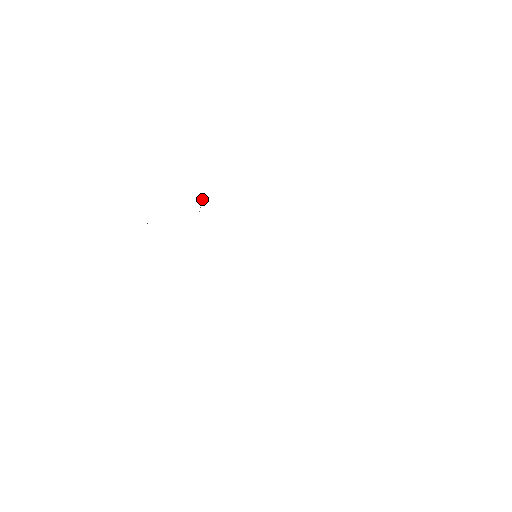
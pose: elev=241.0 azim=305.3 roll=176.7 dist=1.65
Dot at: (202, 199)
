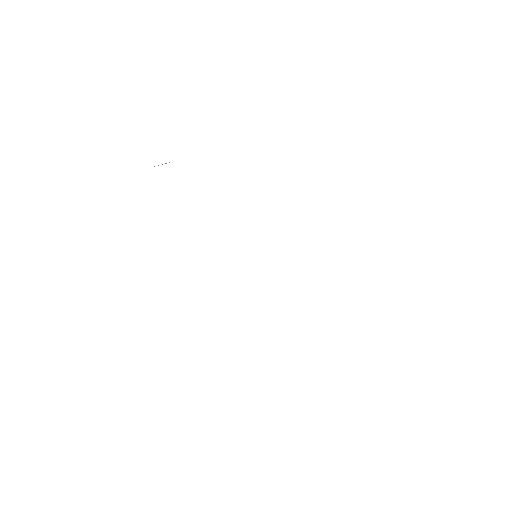
Dot at: occluded
